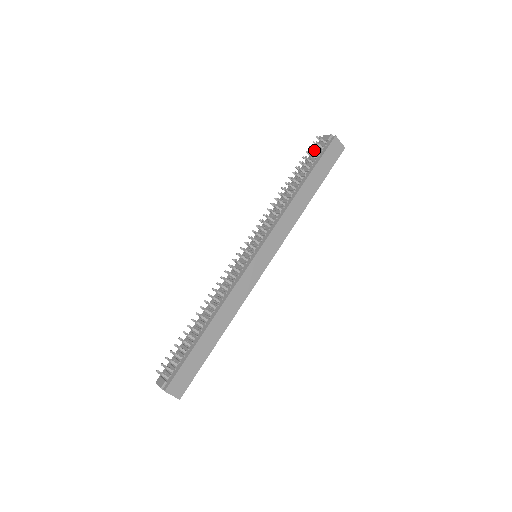
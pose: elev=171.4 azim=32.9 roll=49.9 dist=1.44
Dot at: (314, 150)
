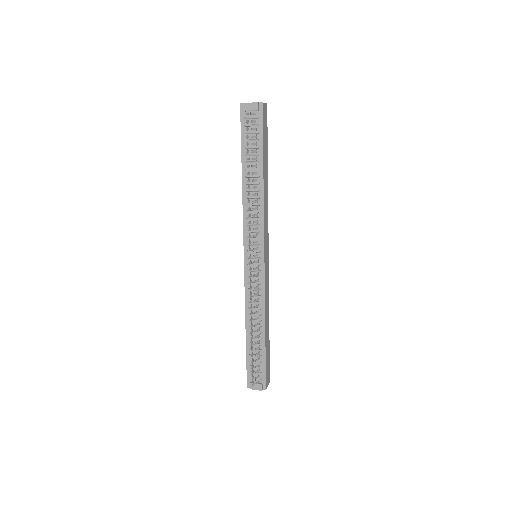
Dot at: occluded
